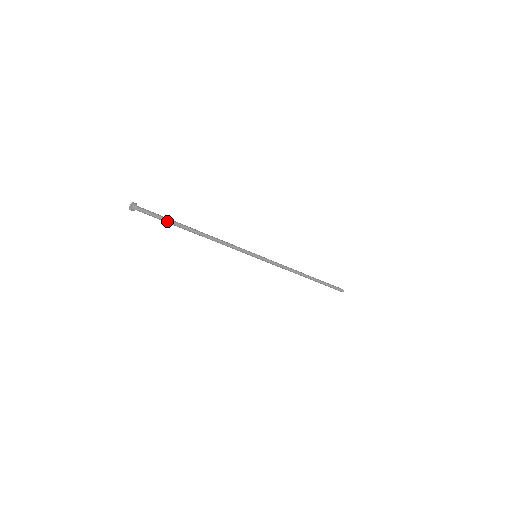
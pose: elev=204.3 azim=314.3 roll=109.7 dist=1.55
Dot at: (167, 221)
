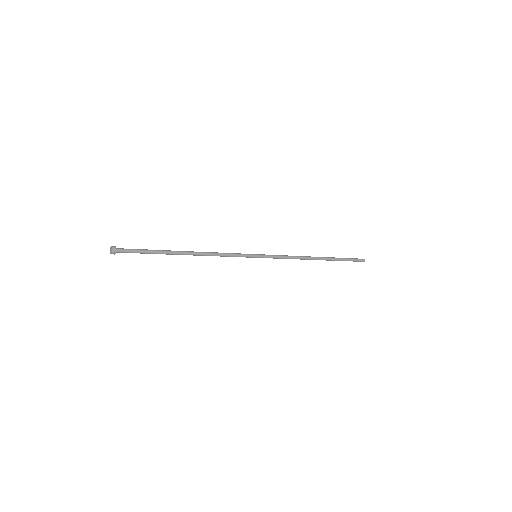
Dot at: (151, 253)
